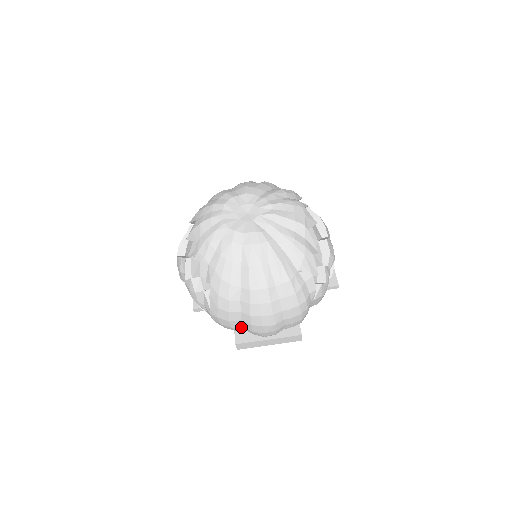
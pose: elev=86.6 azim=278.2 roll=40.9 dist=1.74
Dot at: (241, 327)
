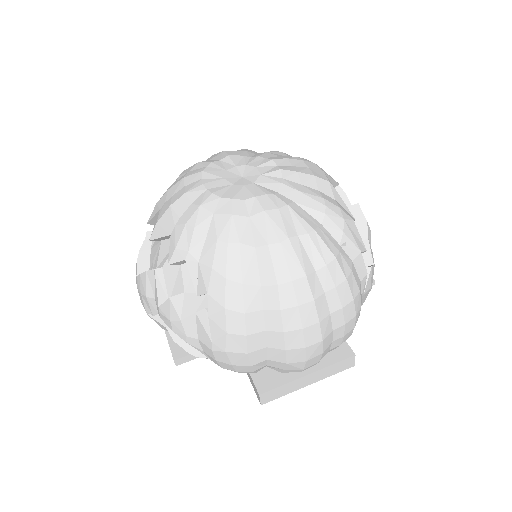
Dot at: (264, 362)
